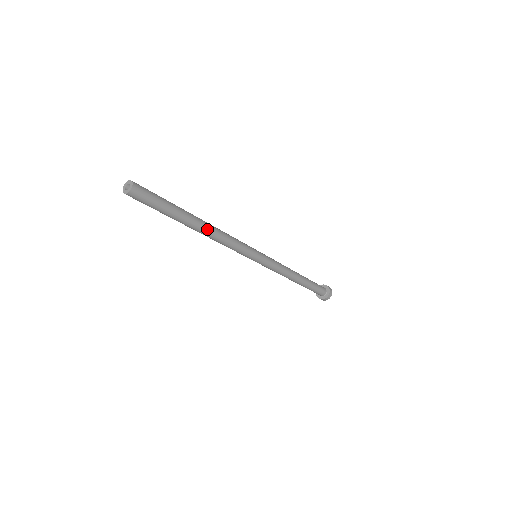
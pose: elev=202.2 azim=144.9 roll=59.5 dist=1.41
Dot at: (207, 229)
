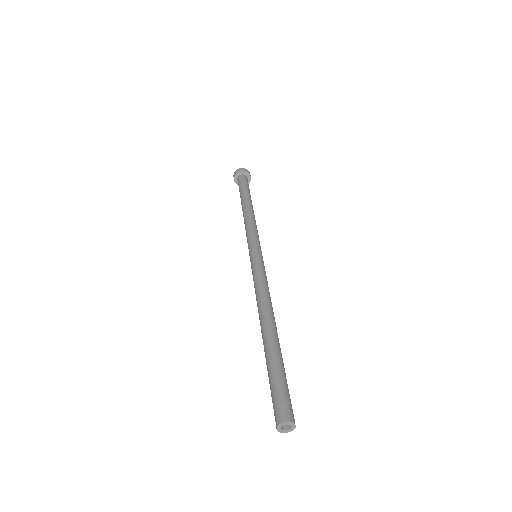
Dot at: (274, 320)
